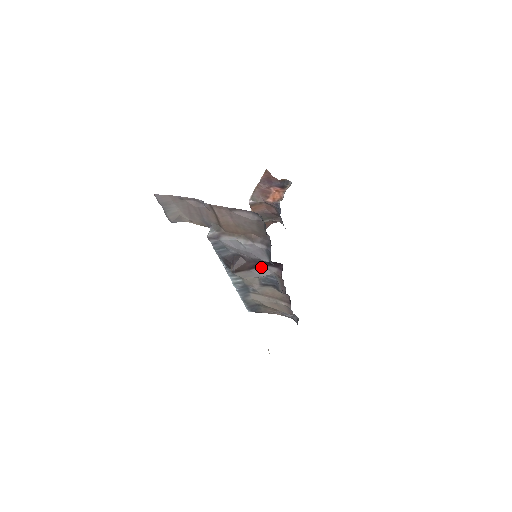
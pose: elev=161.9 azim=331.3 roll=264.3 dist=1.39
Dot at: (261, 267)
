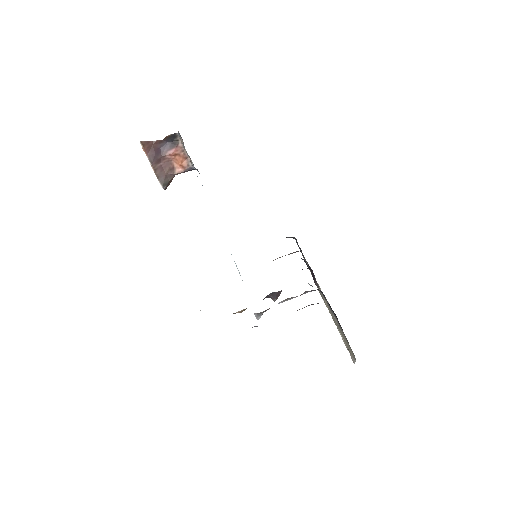
Dot at: occluded
